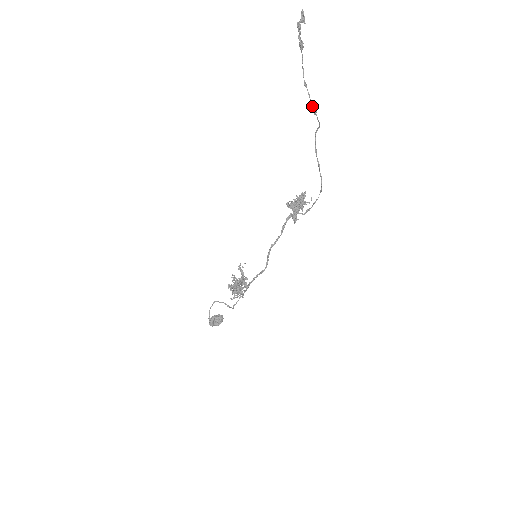
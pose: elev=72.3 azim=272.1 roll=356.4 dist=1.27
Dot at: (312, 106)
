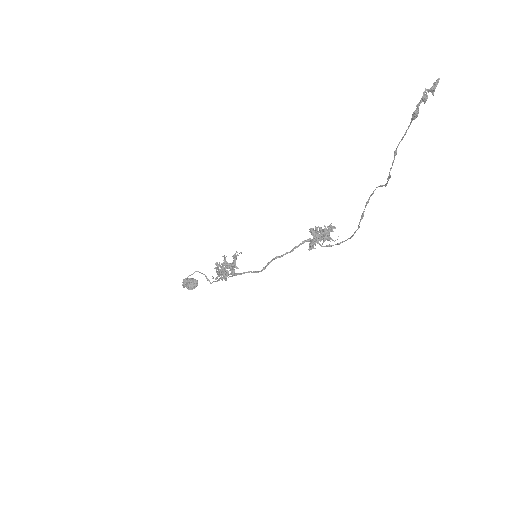
Dot at: occluded
